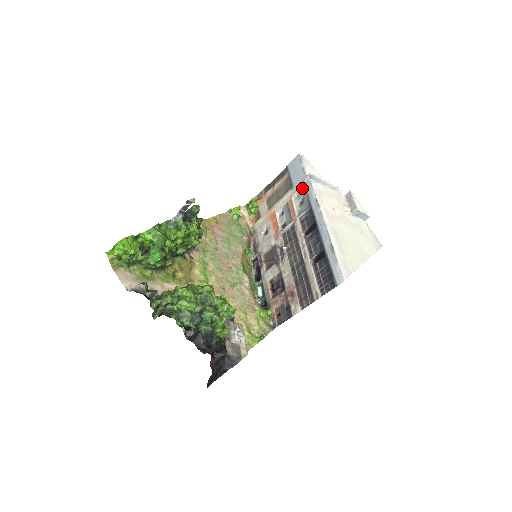
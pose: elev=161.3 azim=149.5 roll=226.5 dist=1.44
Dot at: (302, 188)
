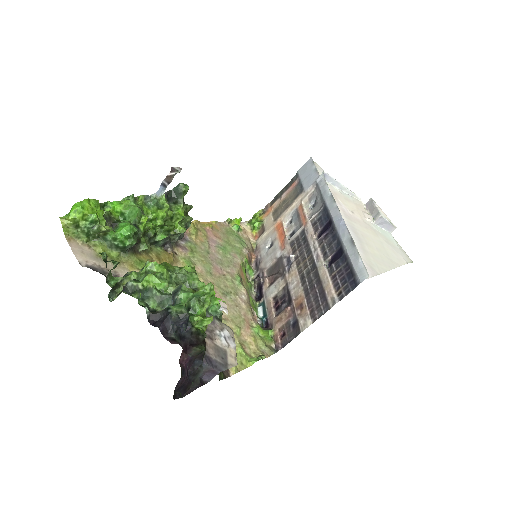
Dot at: (314, 189)
